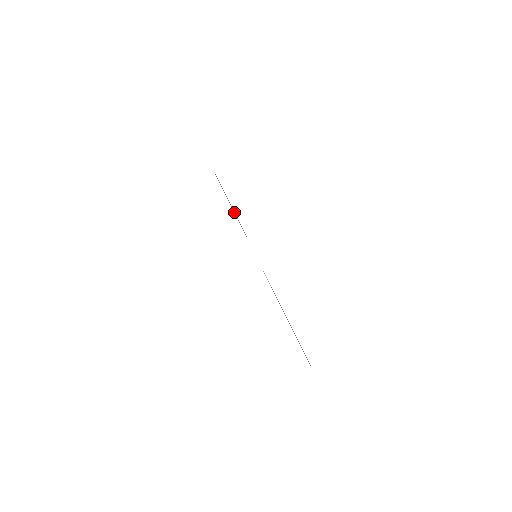
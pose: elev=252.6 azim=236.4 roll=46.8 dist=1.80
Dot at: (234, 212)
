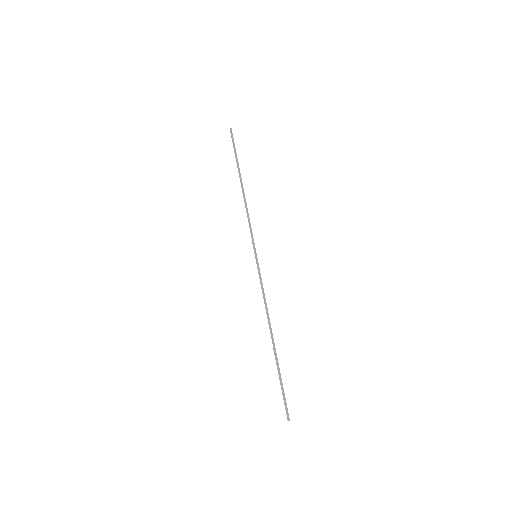
Dot at: (242, 188)
